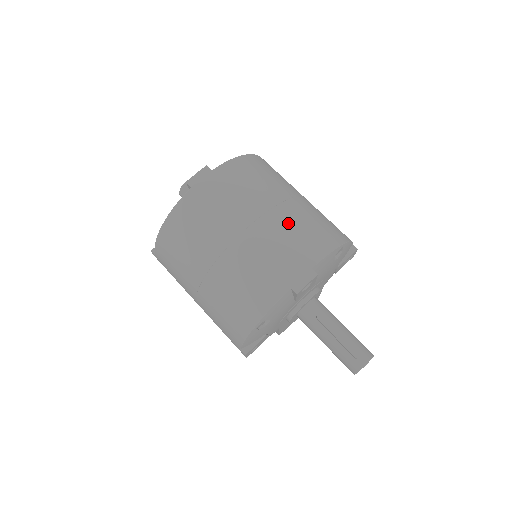
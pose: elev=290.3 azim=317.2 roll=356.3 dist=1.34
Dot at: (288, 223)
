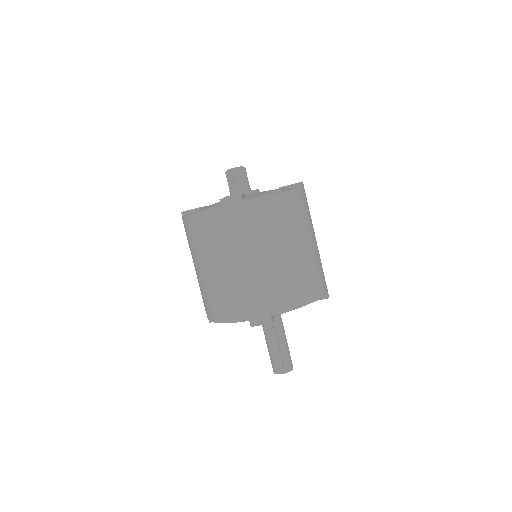
Dot at: (275, 273)
